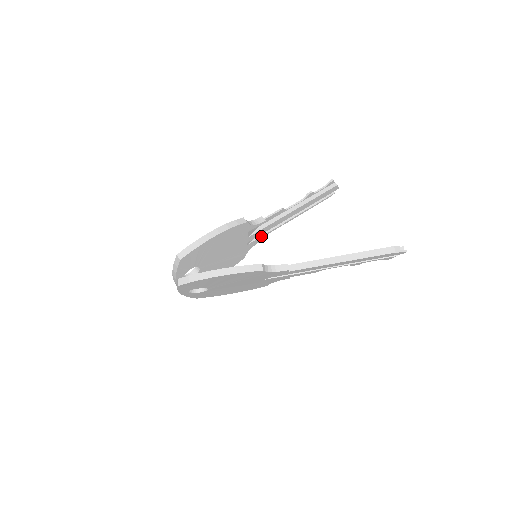
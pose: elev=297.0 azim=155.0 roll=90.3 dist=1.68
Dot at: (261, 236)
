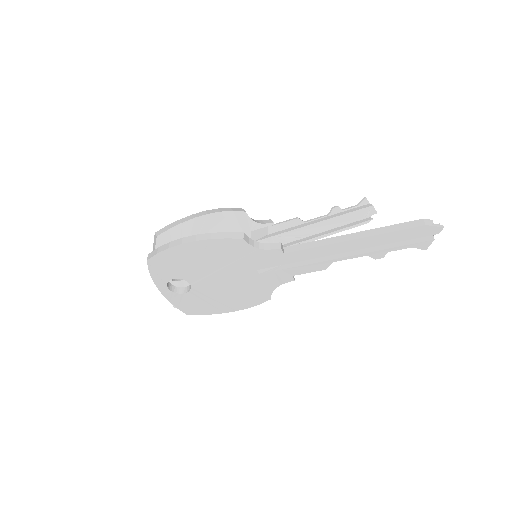
Dot at: occluded
